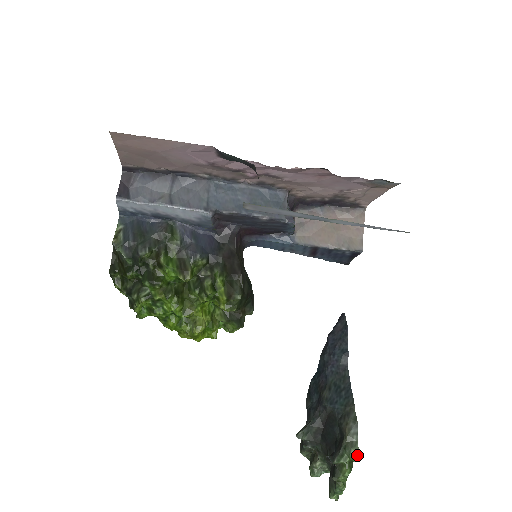
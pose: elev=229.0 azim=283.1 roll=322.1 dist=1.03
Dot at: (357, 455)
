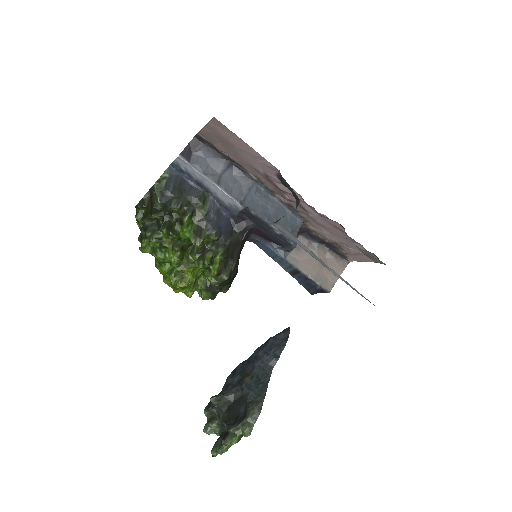
Dot at: (249, 434)
